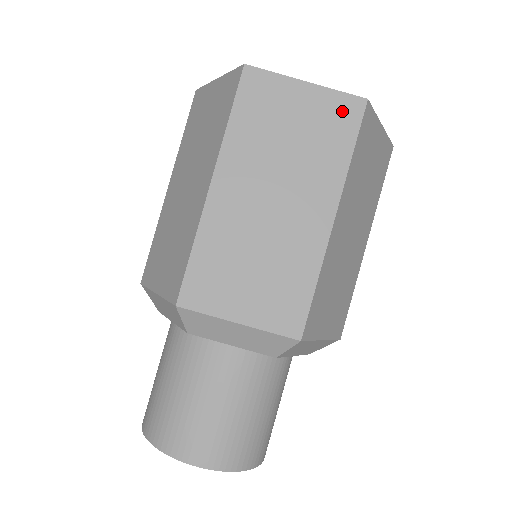
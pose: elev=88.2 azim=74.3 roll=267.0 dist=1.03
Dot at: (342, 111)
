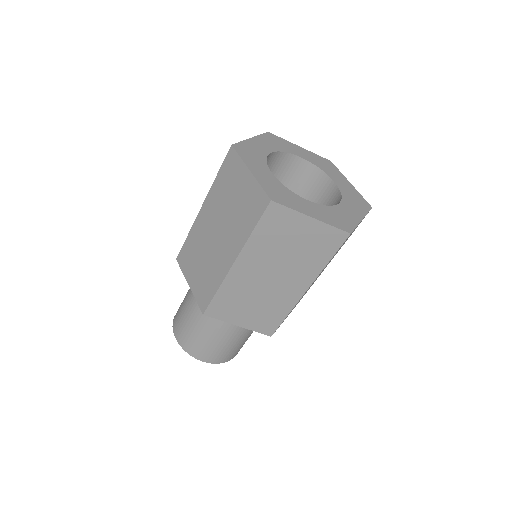
Dot at: (331, 238)
